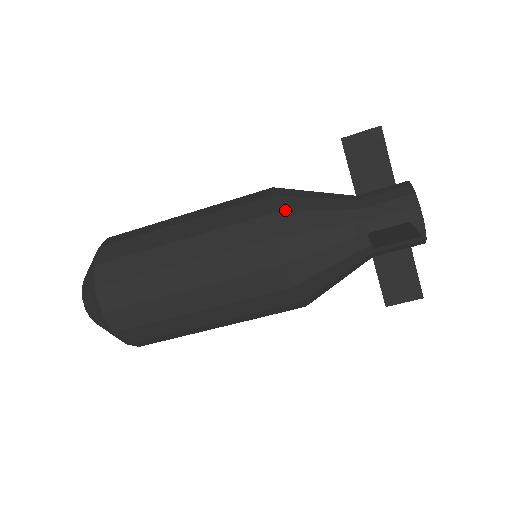
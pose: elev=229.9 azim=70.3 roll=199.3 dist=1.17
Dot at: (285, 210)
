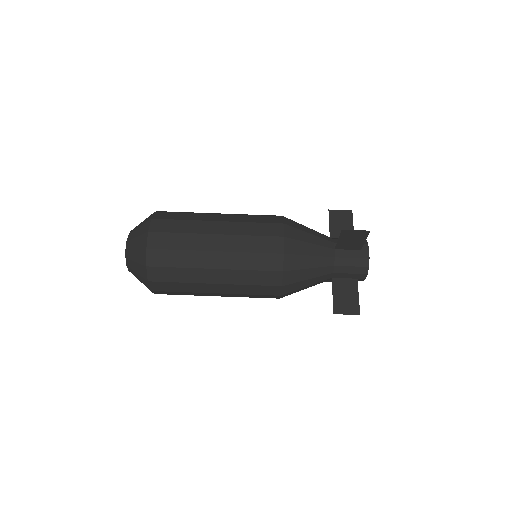
Dot at: (290, 219)
